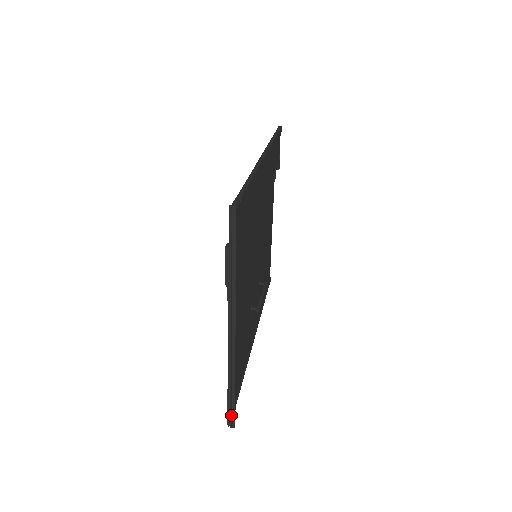
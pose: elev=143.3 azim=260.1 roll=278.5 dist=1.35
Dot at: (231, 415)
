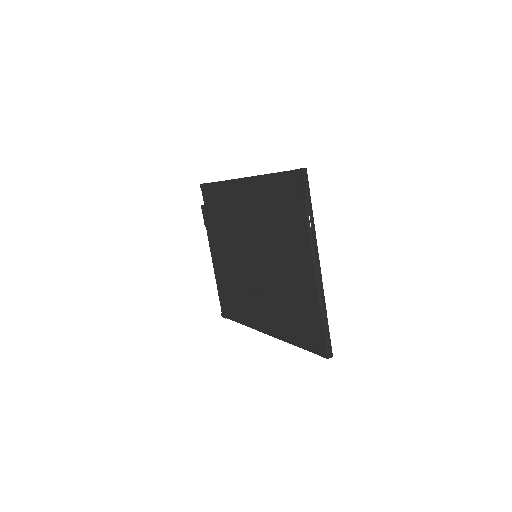
Dot at: (328, 345)
